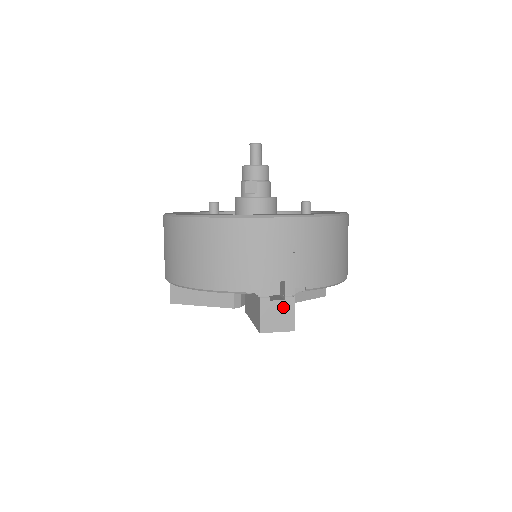
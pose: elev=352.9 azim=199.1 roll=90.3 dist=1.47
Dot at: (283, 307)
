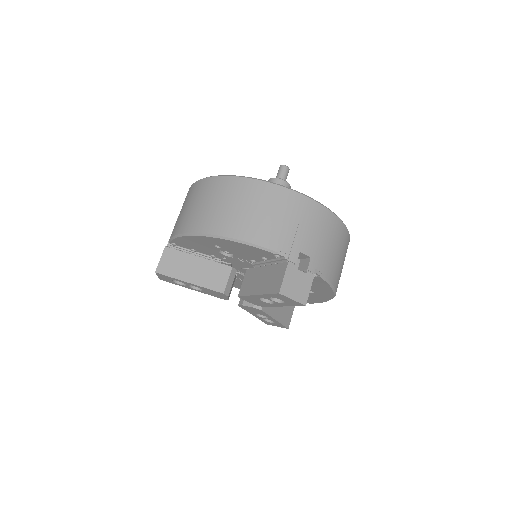
Dot at: (303, 279)
